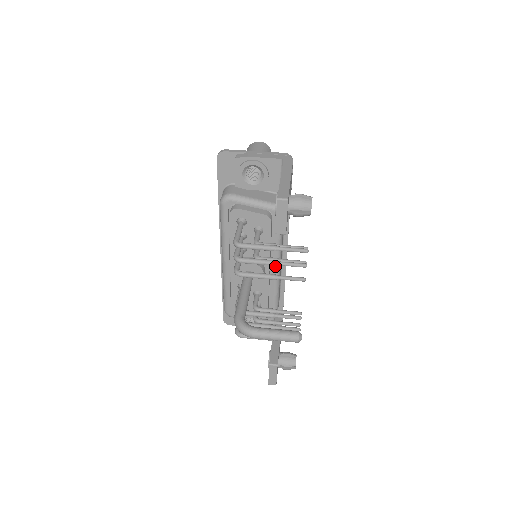
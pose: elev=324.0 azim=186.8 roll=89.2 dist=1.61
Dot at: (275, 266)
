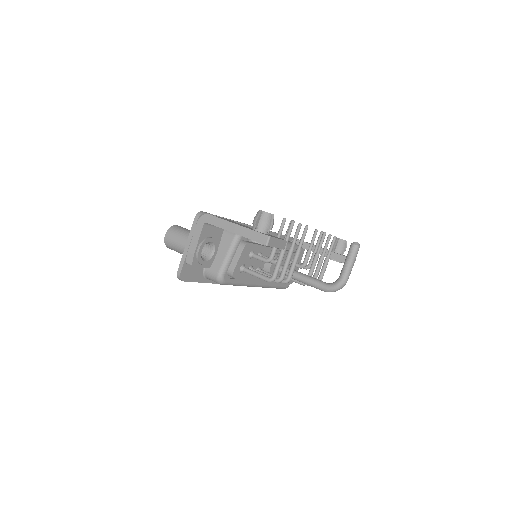
Dot at: occluded
